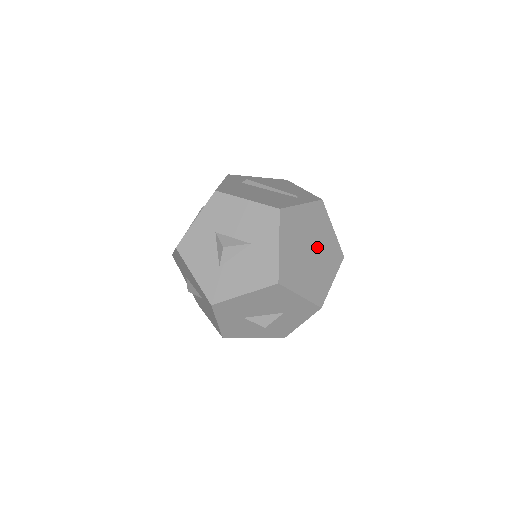
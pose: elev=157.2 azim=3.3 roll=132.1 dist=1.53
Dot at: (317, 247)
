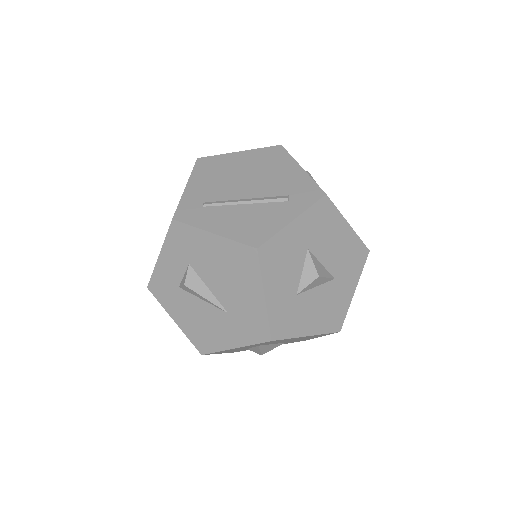
Dot at: occluded
